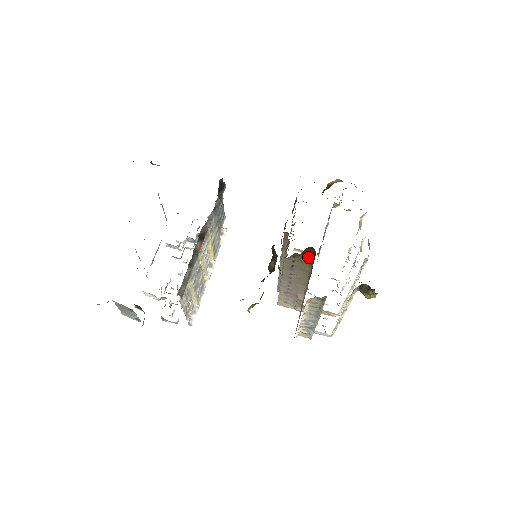
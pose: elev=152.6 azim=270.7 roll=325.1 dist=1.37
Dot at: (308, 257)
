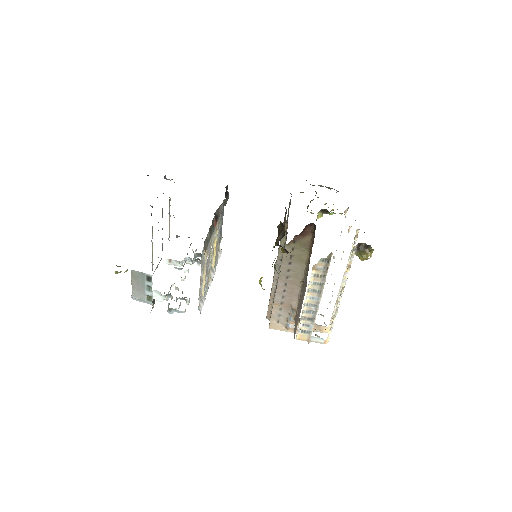
Dot at: (307, 239)
